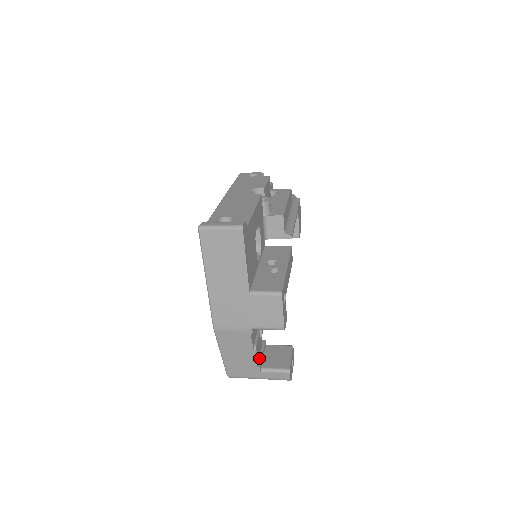
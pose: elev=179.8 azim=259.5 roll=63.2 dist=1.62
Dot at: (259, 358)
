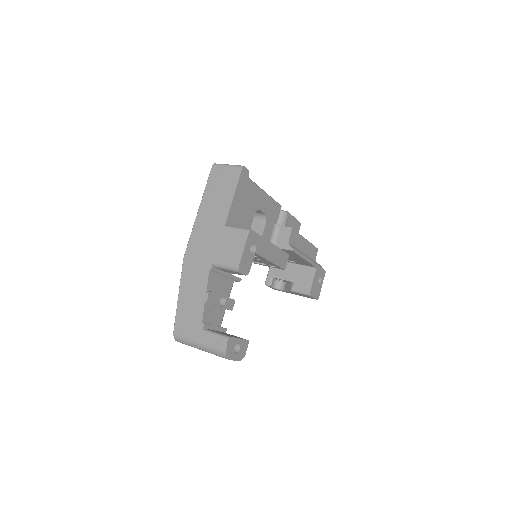
Dot at: (209, 324)
